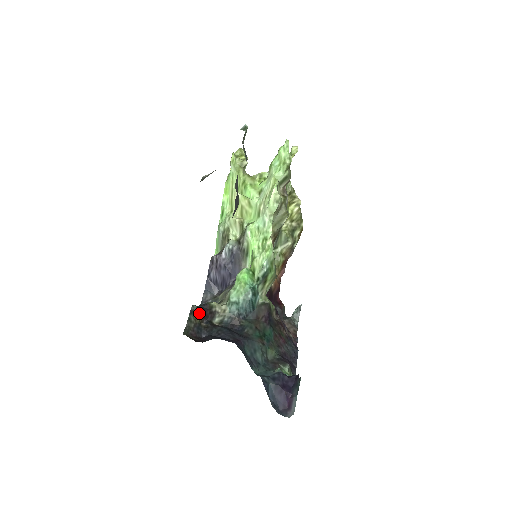
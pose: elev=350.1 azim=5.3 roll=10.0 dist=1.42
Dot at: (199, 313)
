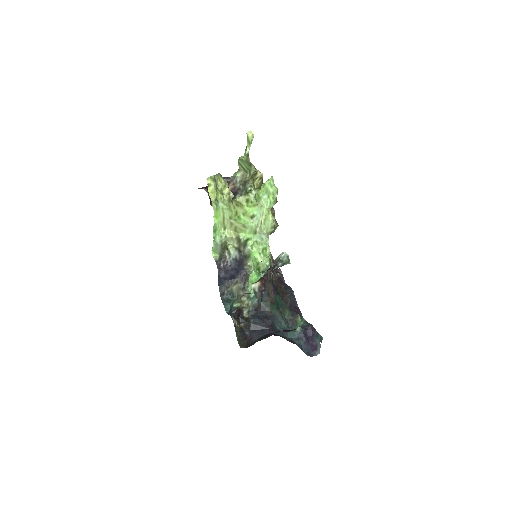
Dot at: (236, 320)
